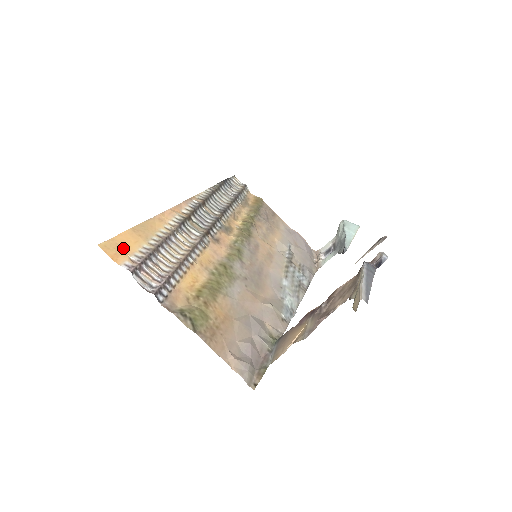
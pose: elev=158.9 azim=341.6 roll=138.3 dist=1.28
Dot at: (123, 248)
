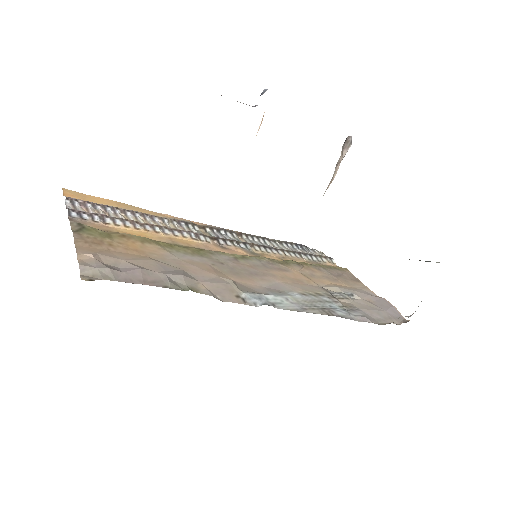
Dot at: (87, 198)
